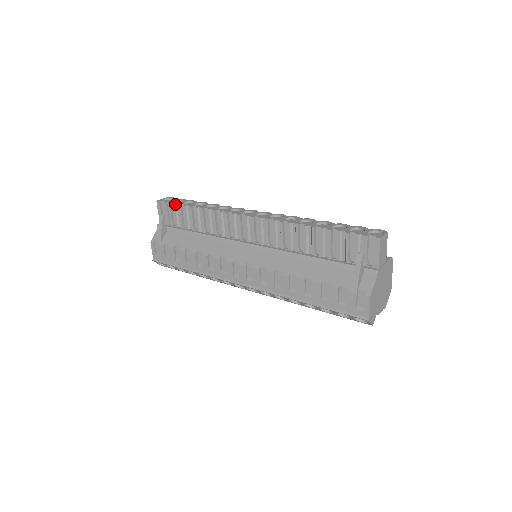
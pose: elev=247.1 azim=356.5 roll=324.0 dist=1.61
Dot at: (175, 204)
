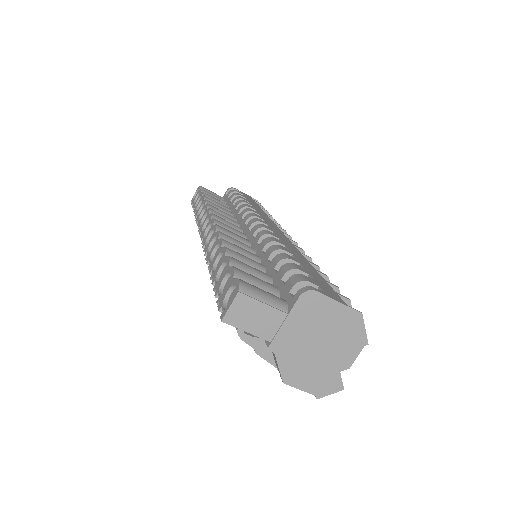
Dot at: occluded
